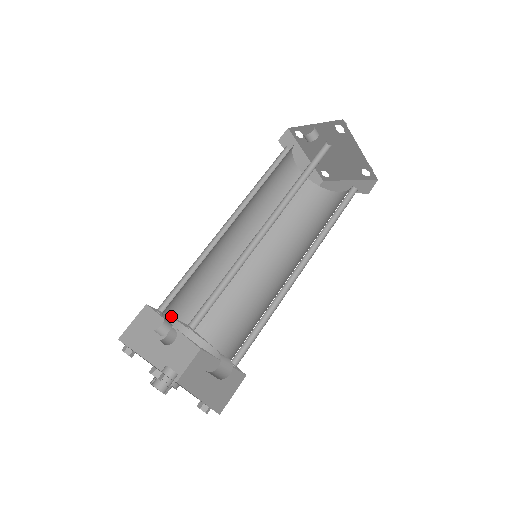
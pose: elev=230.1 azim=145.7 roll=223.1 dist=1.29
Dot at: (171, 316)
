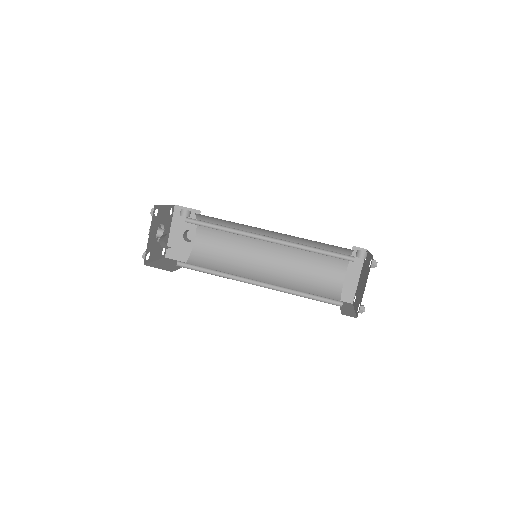
Dot at: (200, 229)
